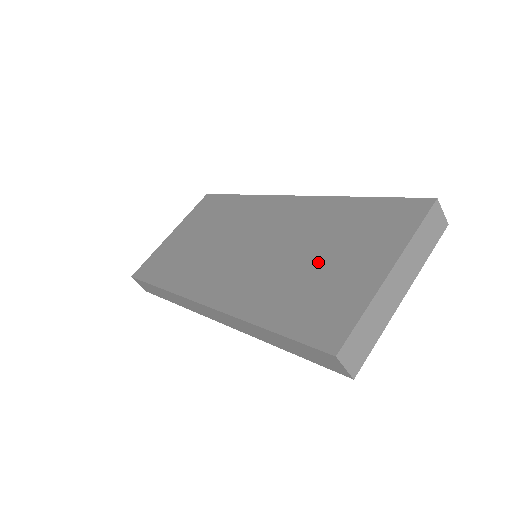
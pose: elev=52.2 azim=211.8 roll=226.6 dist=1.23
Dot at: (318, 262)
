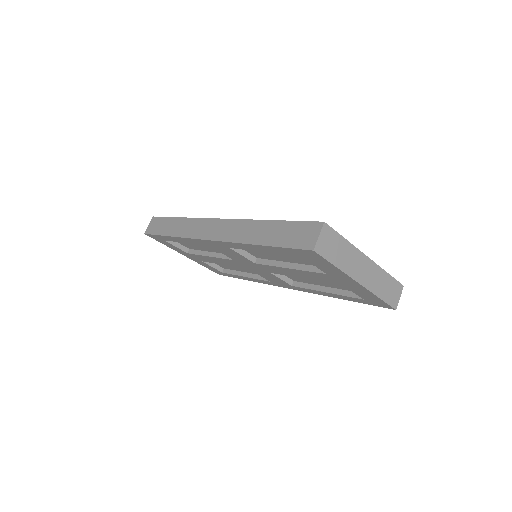
Dot at: occluded
